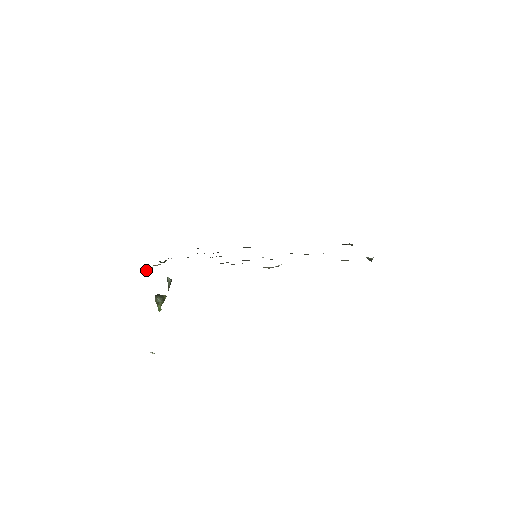
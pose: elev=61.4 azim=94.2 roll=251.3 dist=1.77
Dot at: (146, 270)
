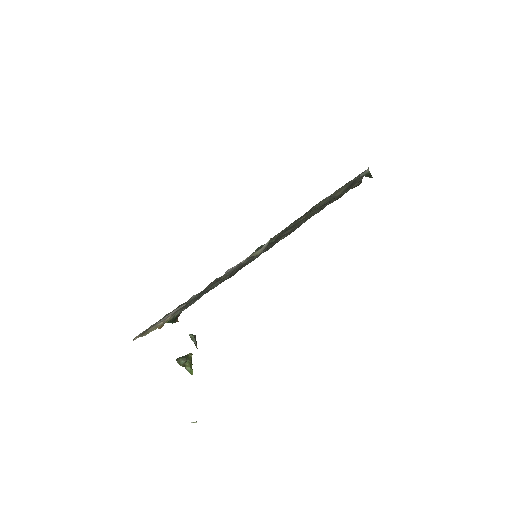
Dot at: (145, 335)
